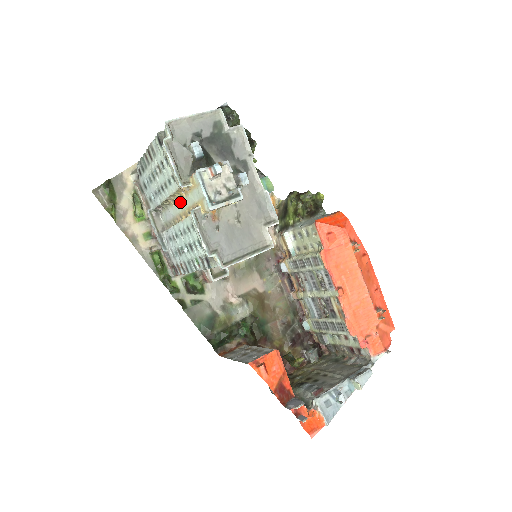
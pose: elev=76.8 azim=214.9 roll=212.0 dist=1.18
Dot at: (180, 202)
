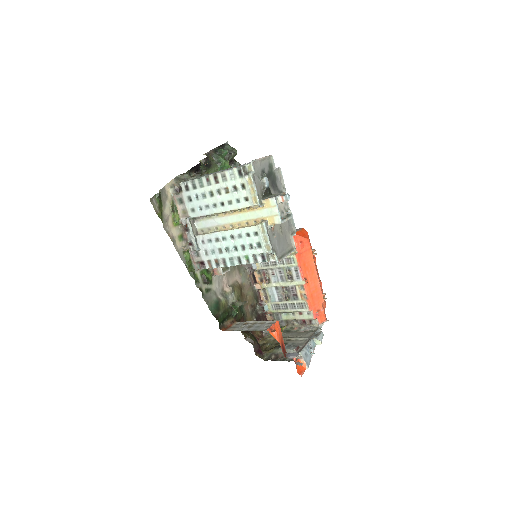
Dot at: (238, 215)
